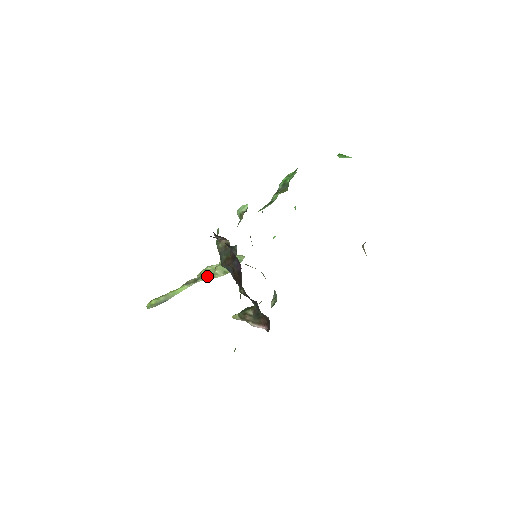
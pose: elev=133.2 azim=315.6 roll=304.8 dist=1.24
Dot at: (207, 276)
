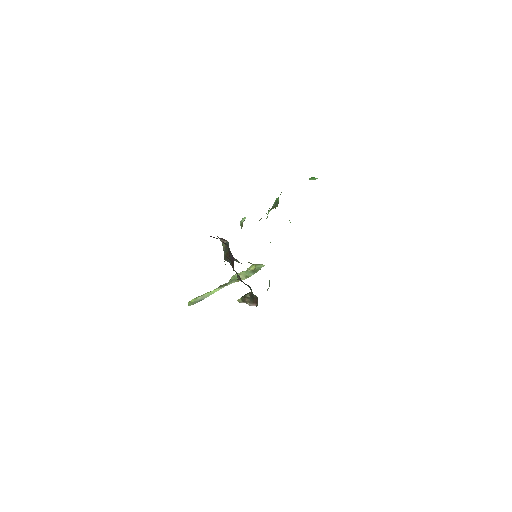
Dot at: (234, 281)
